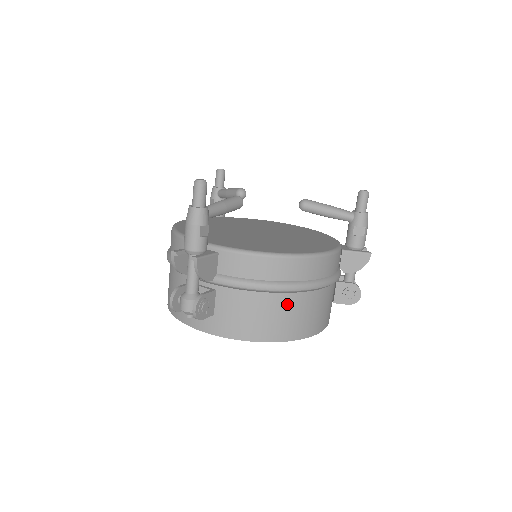
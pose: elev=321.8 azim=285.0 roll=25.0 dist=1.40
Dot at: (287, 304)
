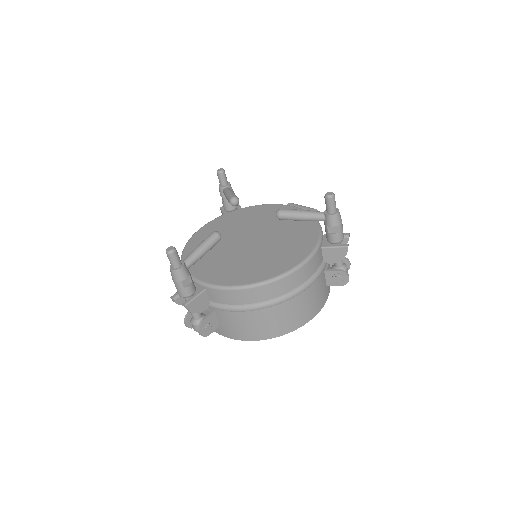
Dot at: (270, 314)
